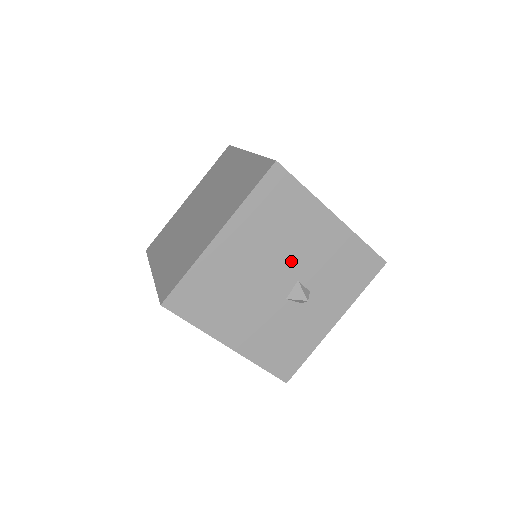
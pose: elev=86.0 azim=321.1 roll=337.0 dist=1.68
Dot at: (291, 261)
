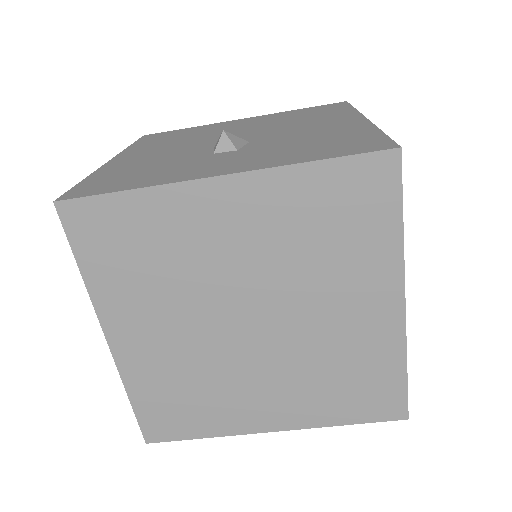
Dot at: occluded
